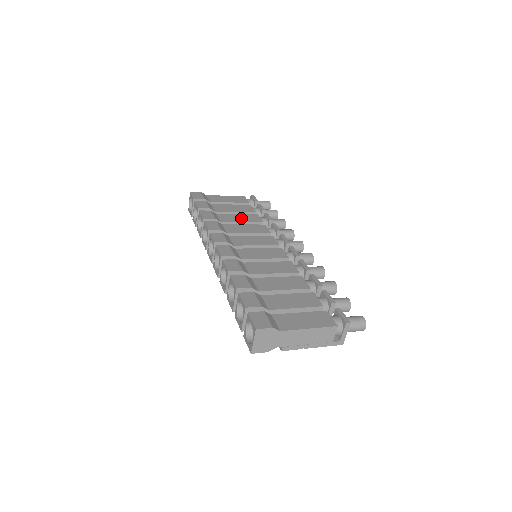
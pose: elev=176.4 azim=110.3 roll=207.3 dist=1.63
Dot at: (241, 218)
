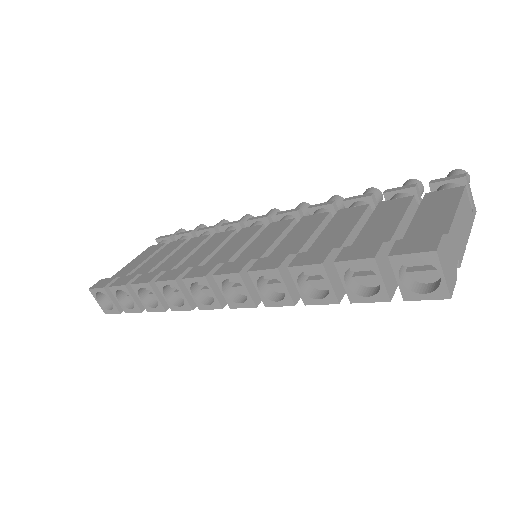
Dot at: (183, 252)
